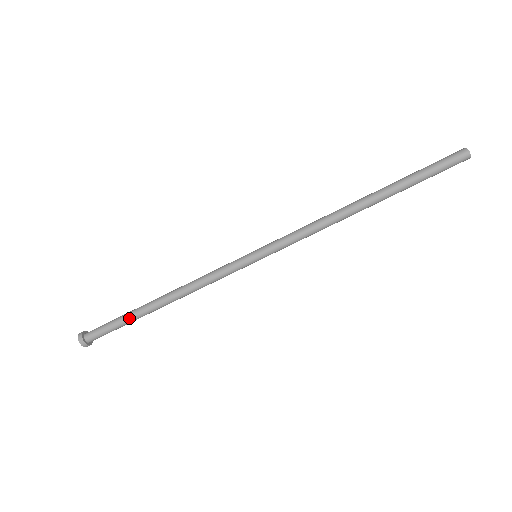
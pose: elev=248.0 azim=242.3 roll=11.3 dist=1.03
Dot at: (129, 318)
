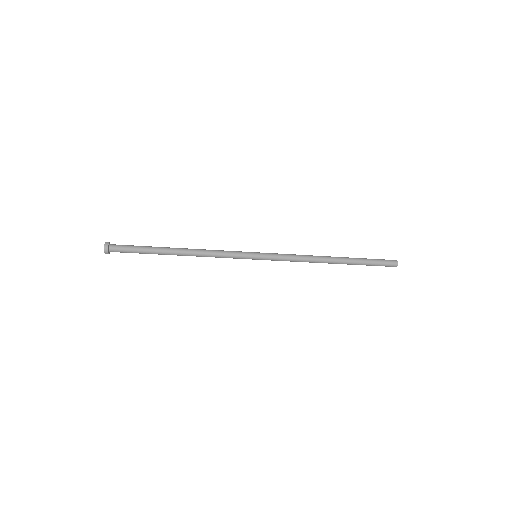
Dot at: occluded
